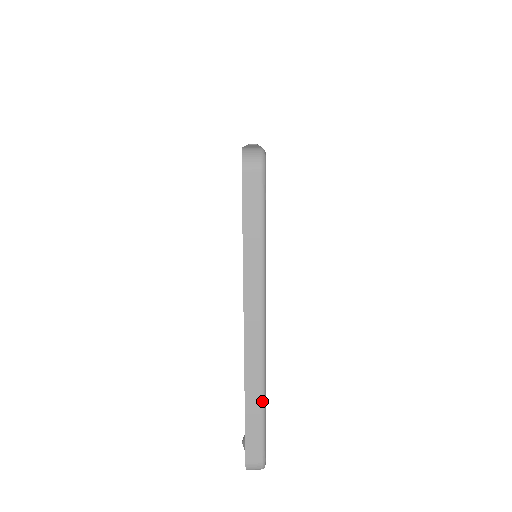
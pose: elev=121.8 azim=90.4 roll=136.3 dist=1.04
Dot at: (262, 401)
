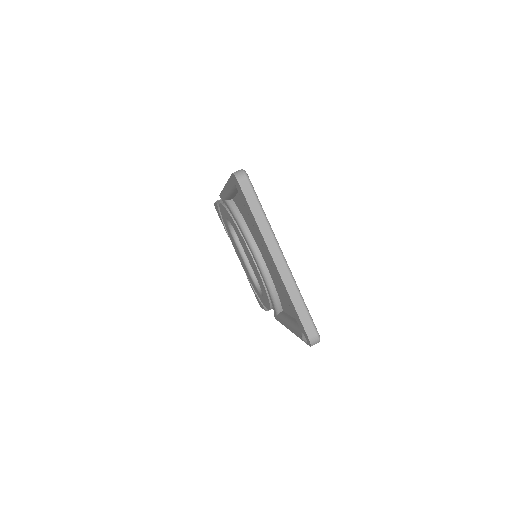
Dot at: (301, 298)
